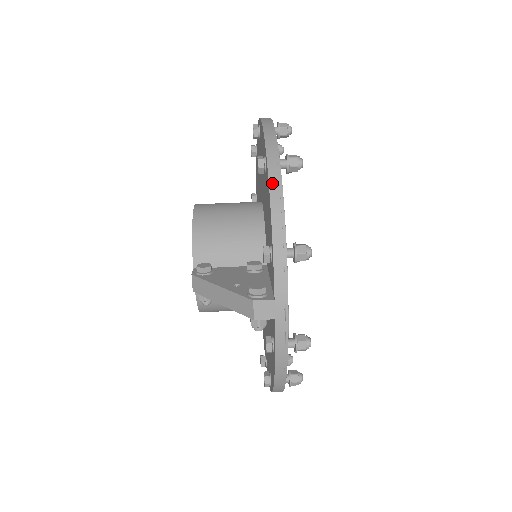
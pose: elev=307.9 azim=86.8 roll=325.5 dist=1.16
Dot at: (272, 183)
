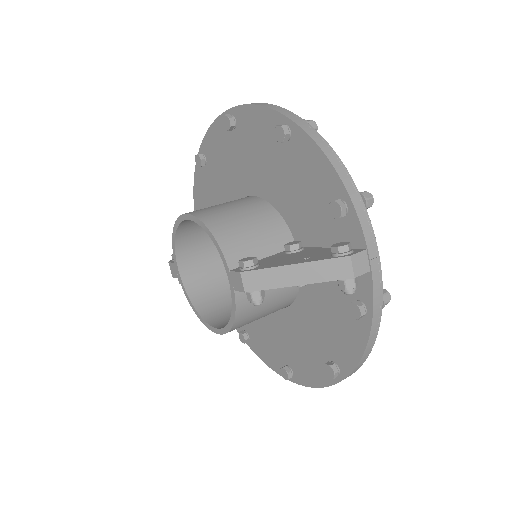
Dot at: (316, 139)
